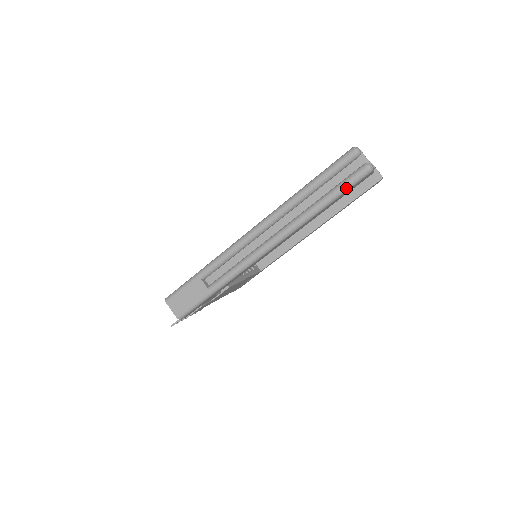
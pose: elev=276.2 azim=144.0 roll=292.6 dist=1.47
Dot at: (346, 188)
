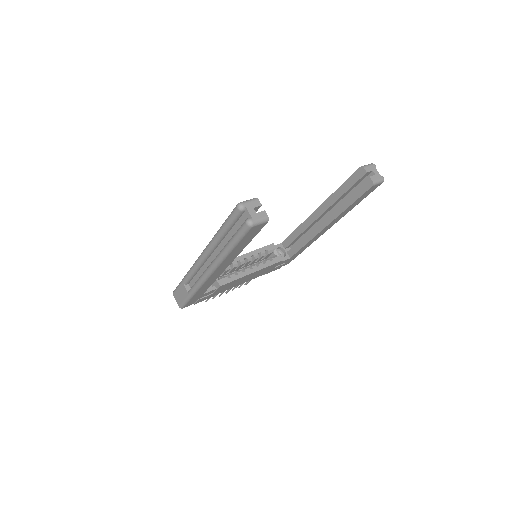
Dot at: (238, 238)
